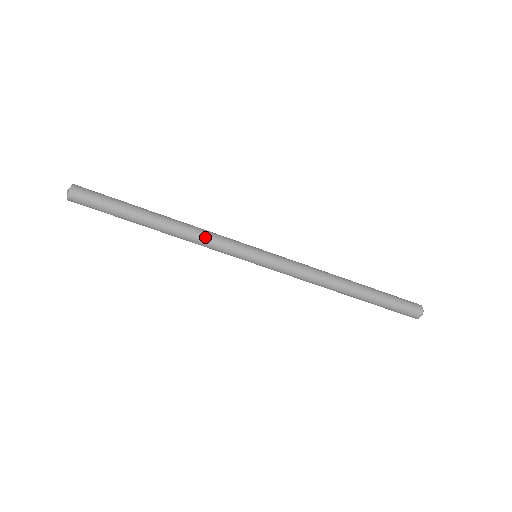
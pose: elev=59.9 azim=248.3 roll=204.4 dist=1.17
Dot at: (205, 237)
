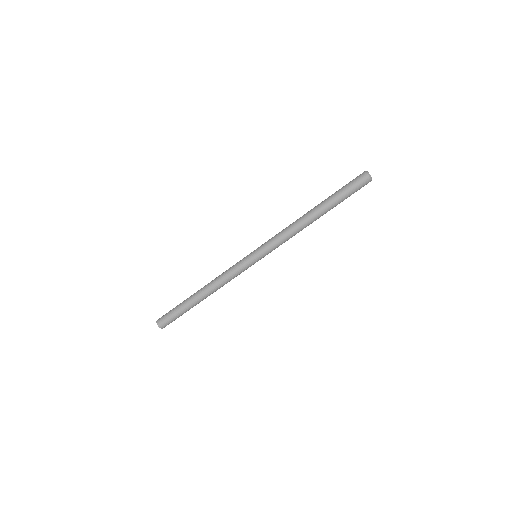
Dot at: (223, 274)
